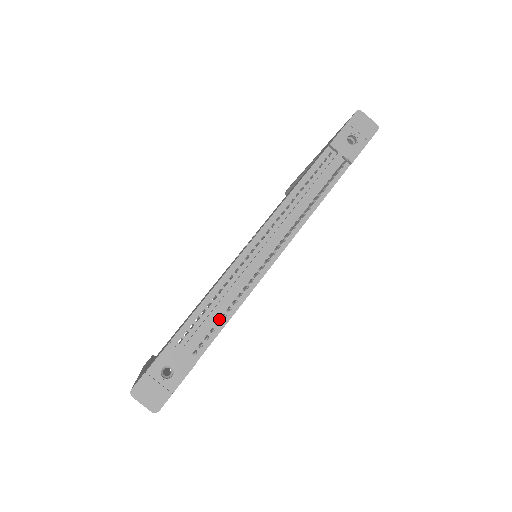
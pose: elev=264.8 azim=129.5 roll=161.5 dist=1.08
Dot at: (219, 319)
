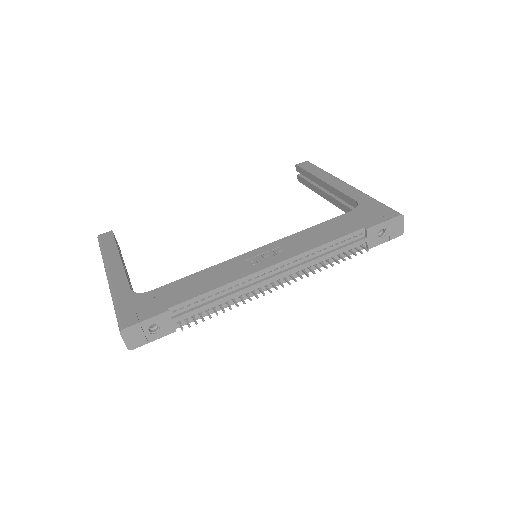
Dot at: (210, 308)
